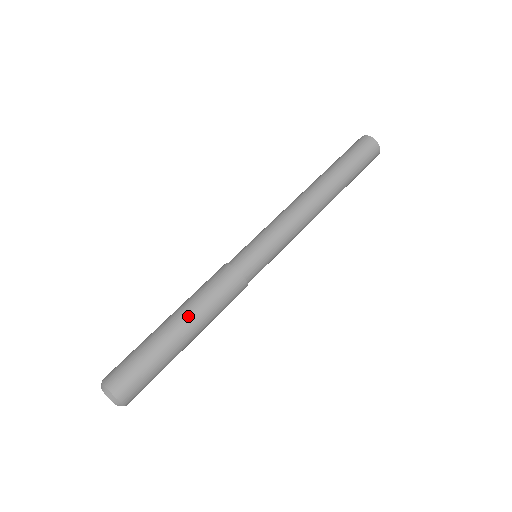
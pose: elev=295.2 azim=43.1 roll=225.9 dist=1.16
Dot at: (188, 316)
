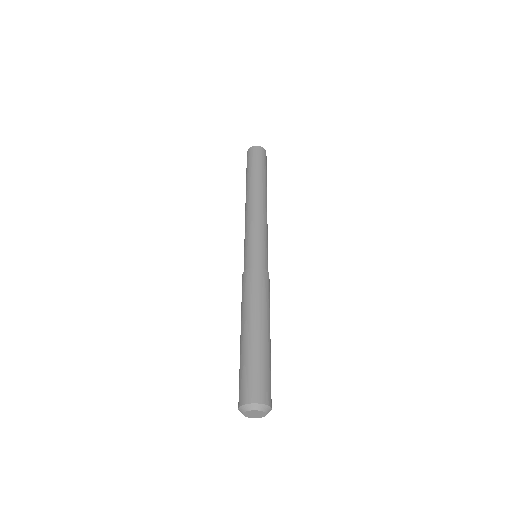
Dot at: (248, 317)
